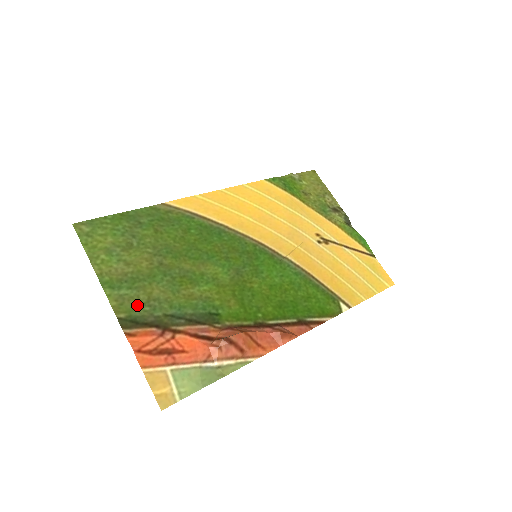
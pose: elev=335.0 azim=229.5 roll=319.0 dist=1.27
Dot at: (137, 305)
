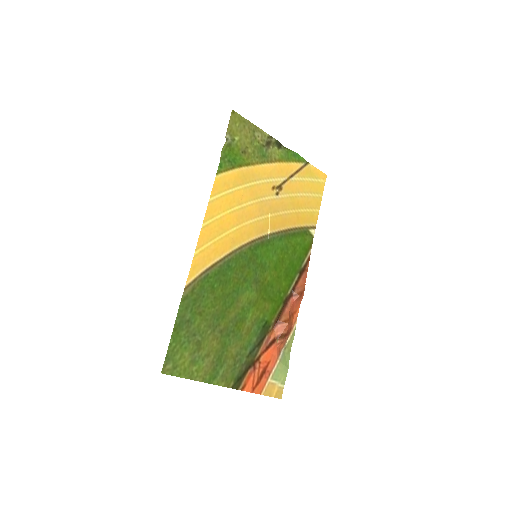
Dot at: (232, 370)
